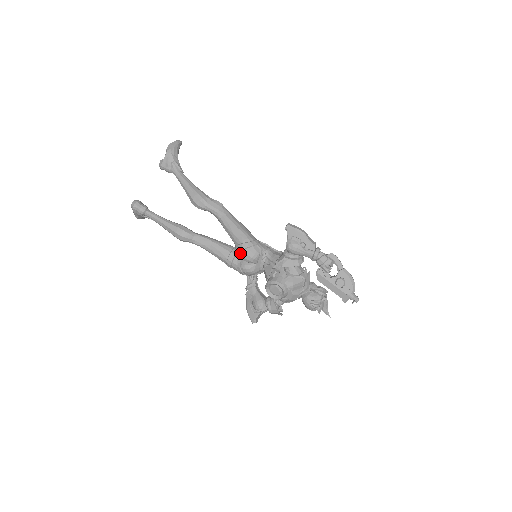
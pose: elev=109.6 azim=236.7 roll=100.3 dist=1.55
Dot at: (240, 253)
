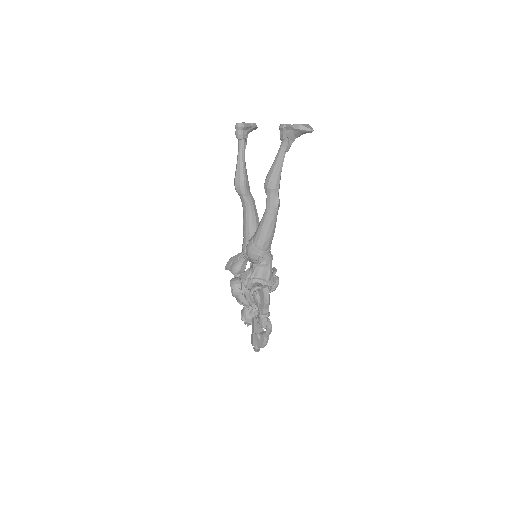
Dot at: (248, 245)
